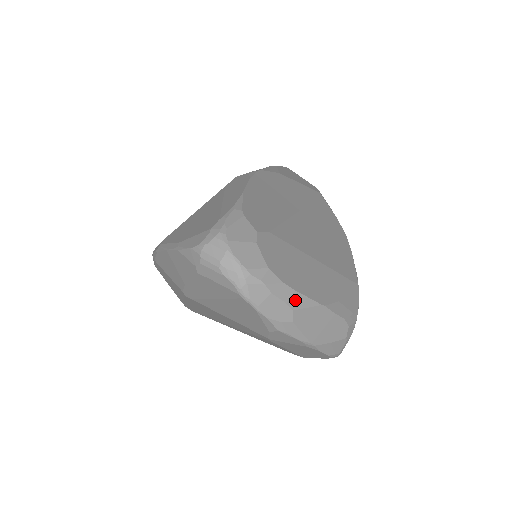
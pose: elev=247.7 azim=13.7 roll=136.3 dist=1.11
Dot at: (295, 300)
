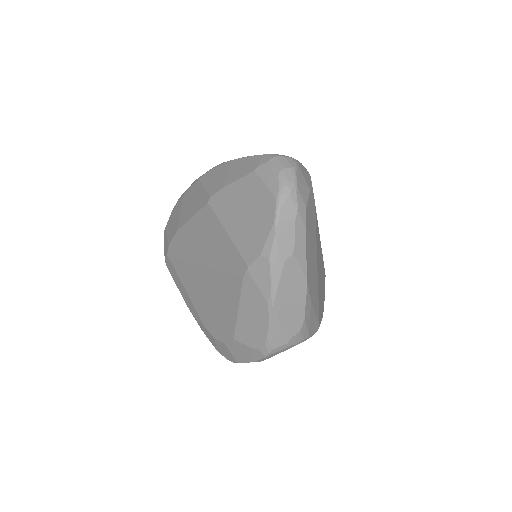
Dot at: (300, 249)
